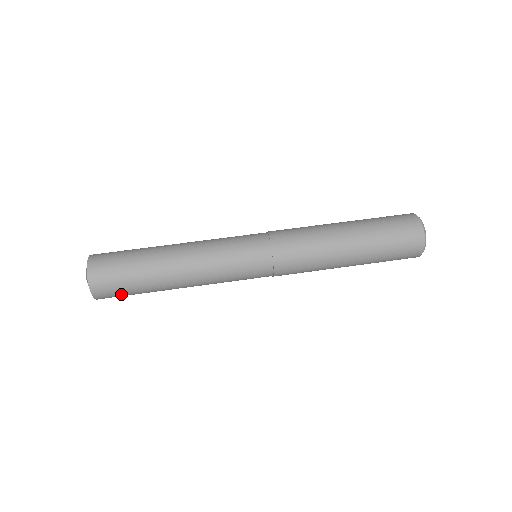
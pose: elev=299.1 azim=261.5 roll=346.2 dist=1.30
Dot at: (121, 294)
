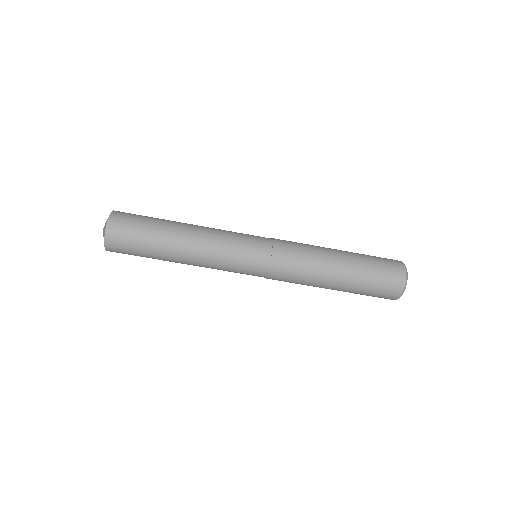
Dot at: occluded
